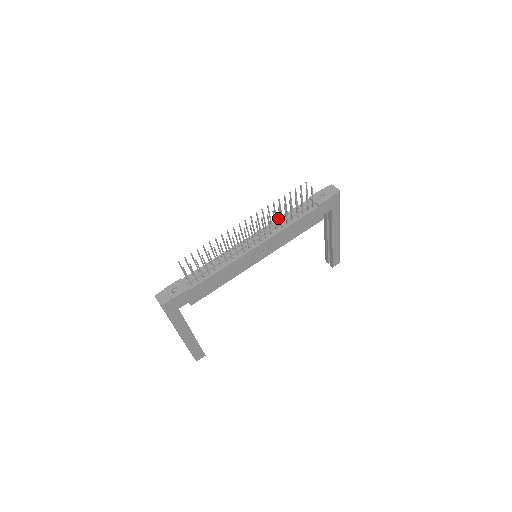
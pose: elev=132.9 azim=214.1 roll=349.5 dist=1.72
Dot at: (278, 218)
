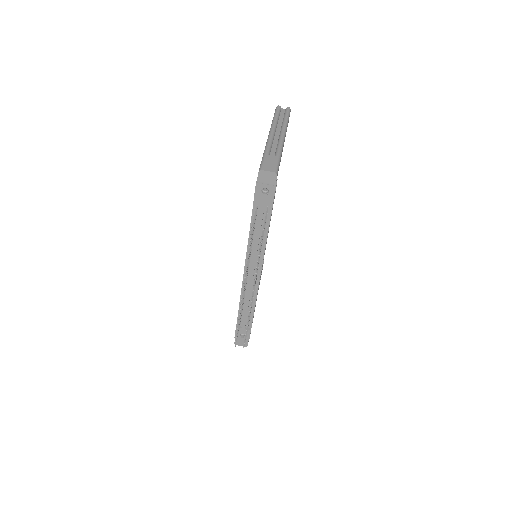
Dot at: (248, 240)
